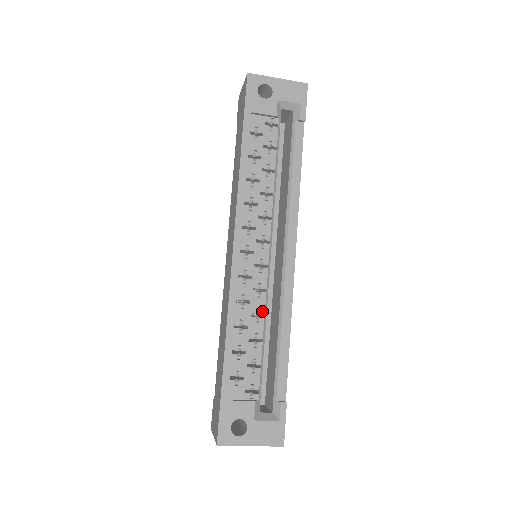
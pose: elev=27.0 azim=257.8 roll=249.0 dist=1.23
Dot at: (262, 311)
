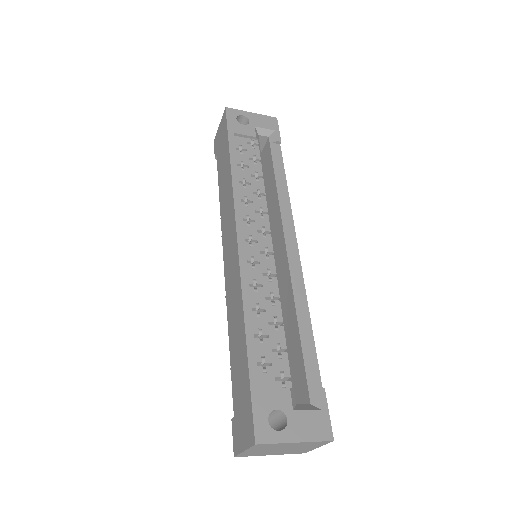
Dot at: (276, 294)
